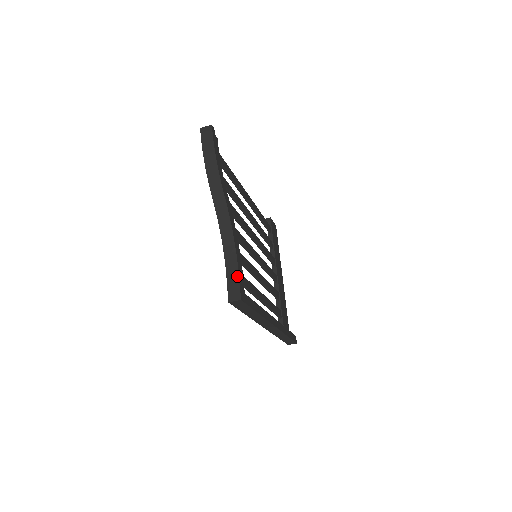
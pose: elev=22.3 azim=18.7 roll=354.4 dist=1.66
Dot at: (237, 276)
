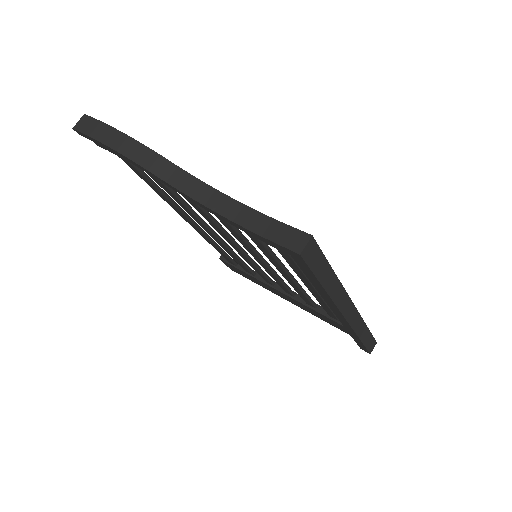
Dot at: (276, 223)
